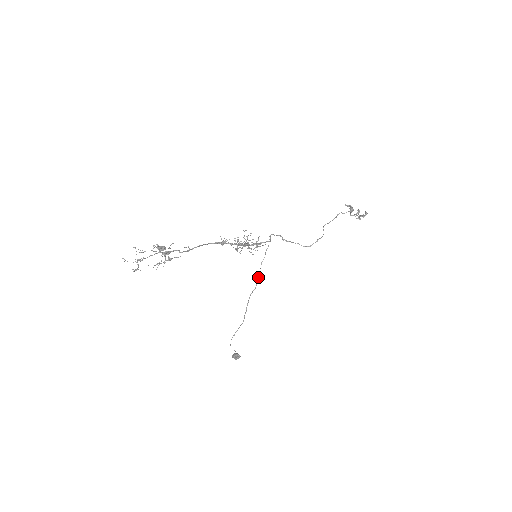
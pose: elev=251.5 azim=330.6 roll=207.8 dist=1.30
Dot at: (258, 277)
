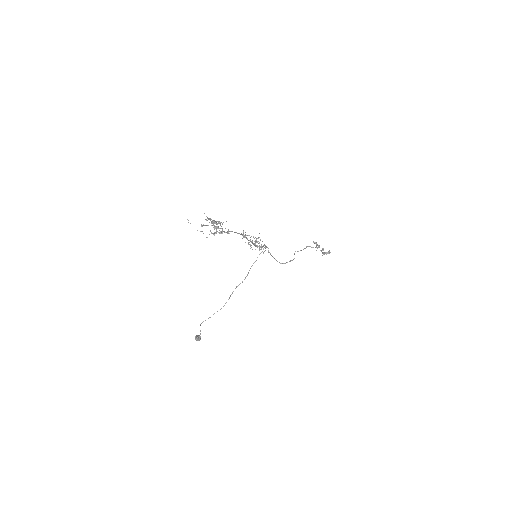
Dot at: (247, 274)
